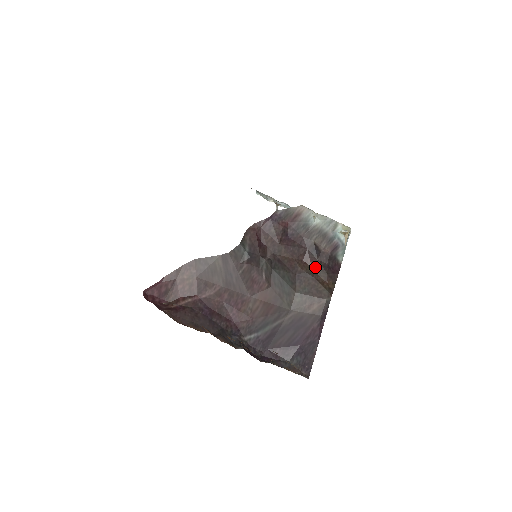
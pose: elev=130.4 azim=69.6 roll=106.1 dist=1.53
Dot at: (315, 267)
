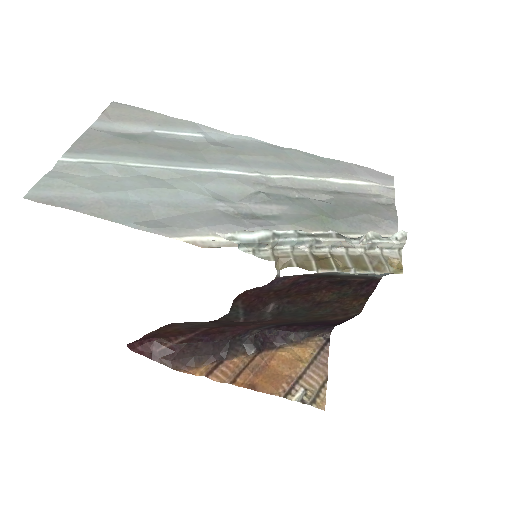
Dot at: (341, 293)
